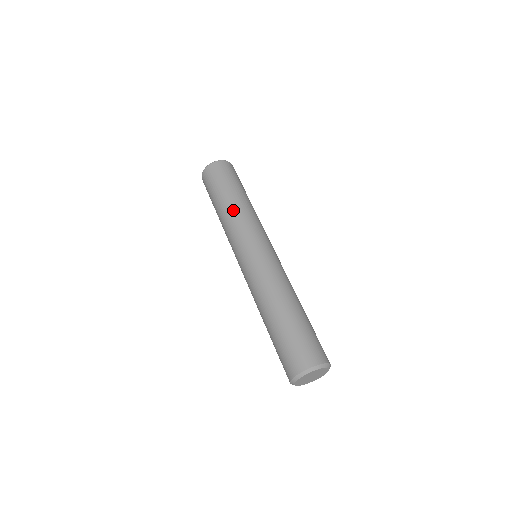
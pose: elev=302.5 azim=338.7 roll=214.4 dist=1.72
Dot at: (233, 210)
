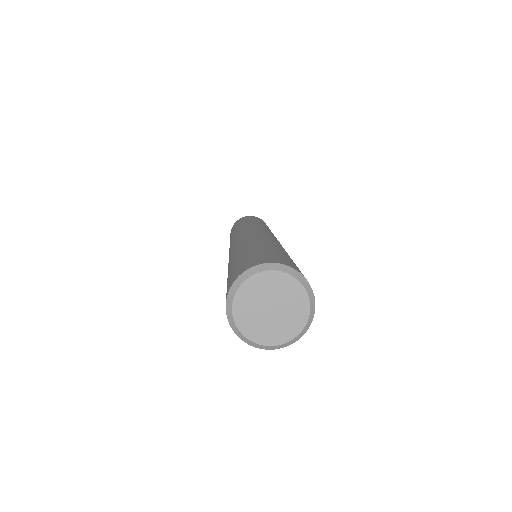
Dot at: (252, 222)
